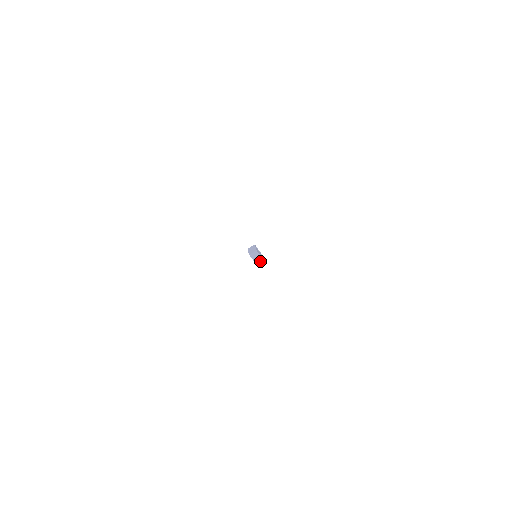
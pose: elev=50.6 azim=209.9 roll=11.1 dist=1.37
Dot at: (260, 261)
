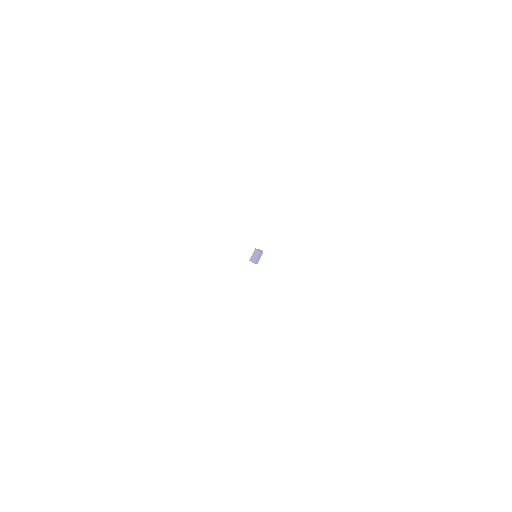
Dot at: (254, 260)
